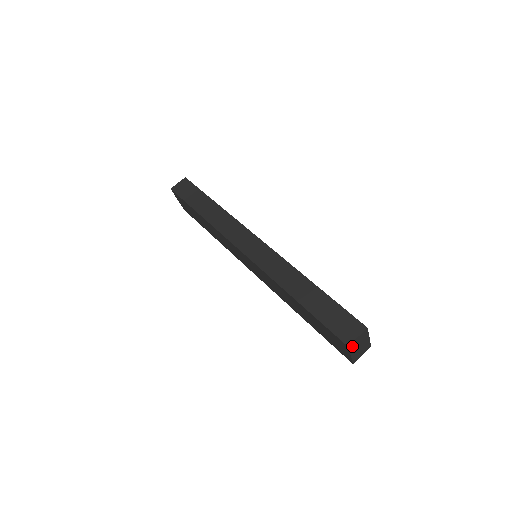
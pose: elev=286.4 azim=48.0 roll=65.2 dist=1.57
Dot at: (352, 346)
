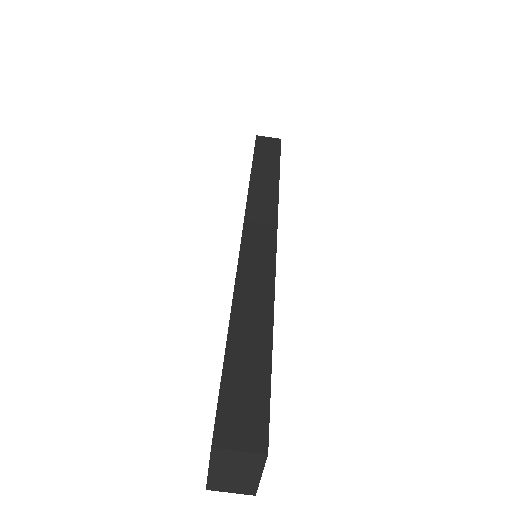
Dot at: (220, 455)
